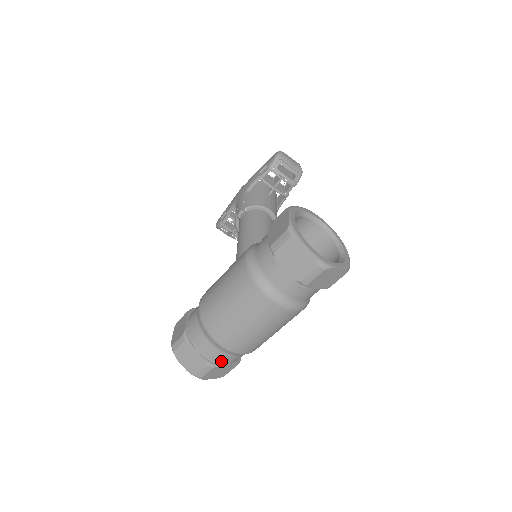
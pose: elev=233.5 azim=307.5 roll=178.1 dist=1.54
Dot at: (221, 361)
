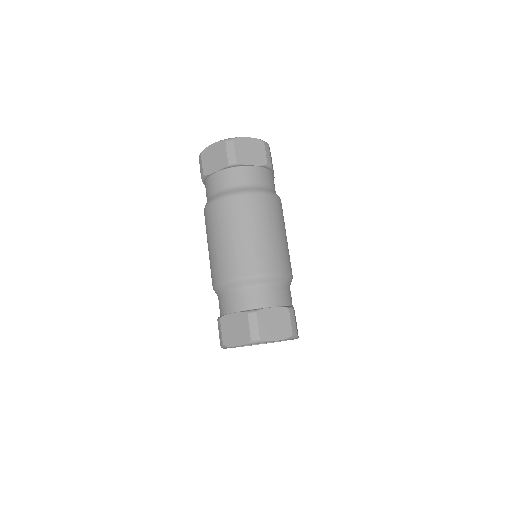
Dot at: (259, 303)
